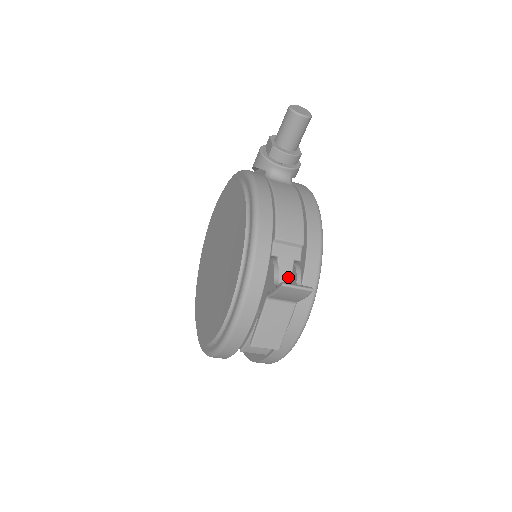
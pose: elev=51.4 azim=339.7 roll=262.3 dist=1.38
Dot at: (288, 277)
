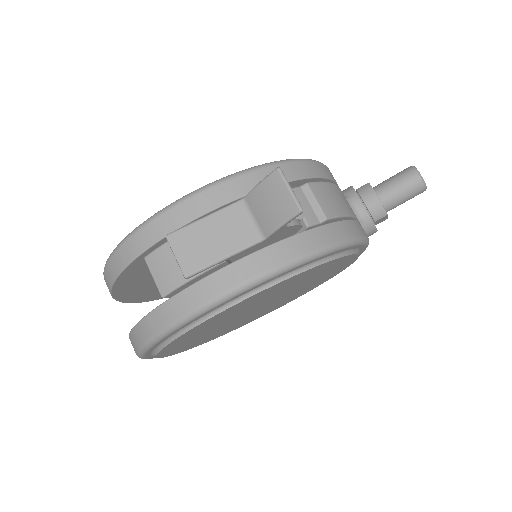
Dot at: occluded
